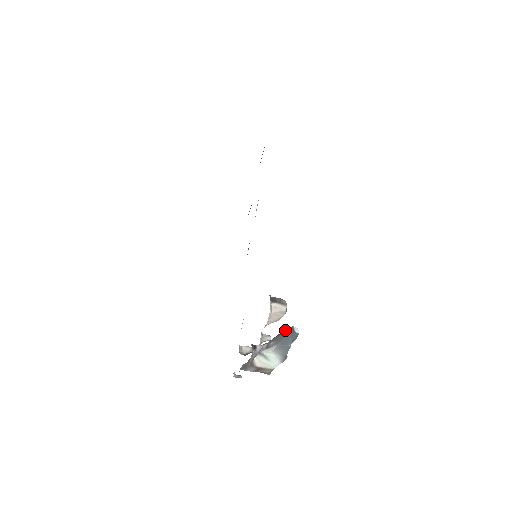
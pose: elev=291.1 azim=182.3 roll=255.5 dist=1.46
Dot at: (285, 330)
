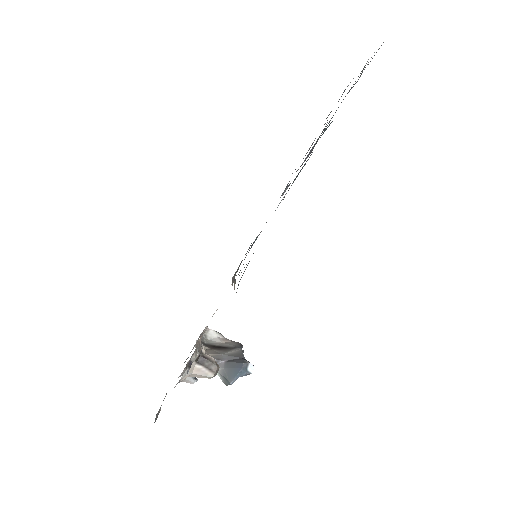
Dot at: (239, 360)
